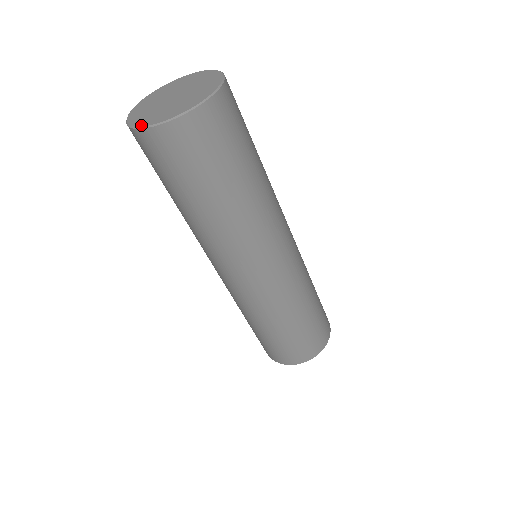
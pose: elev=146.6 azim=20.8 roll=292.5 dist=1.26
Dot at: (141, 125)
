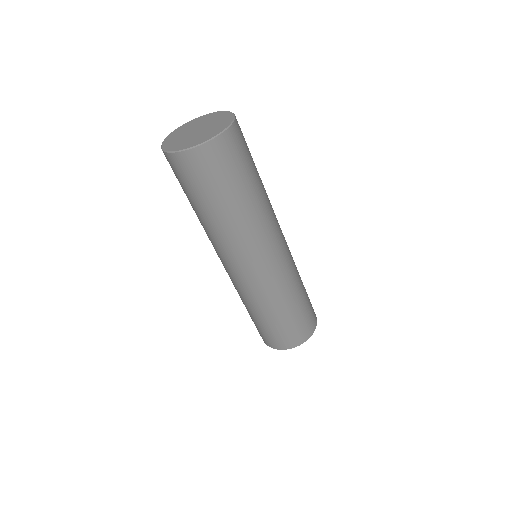
Dot at: (164, 148)
